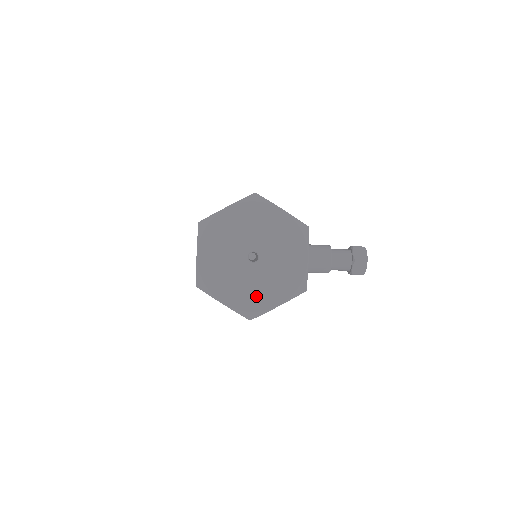
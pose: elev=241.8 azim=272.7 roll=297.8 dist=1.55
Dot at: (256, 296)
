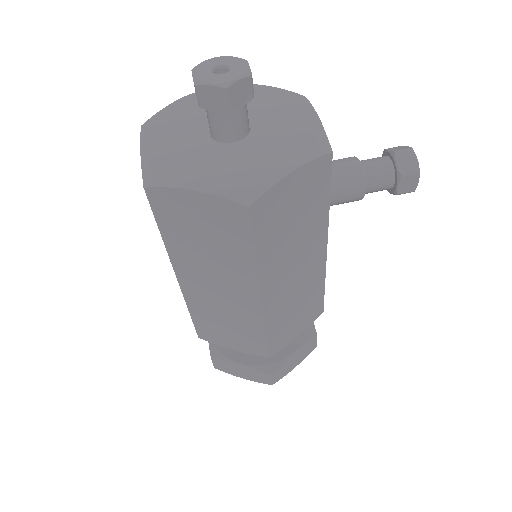
Dot at: (249, 168)
